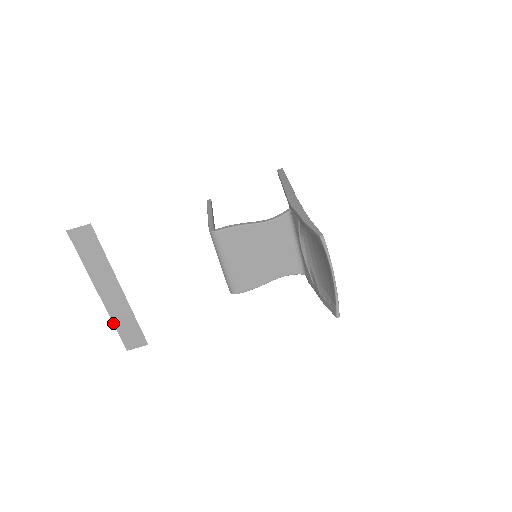
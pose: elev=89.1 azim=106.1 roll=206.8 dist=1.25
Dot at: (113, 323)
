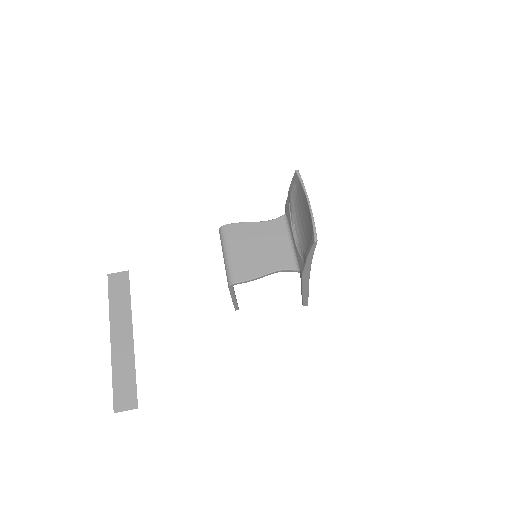
Dot at: (112, 374)
